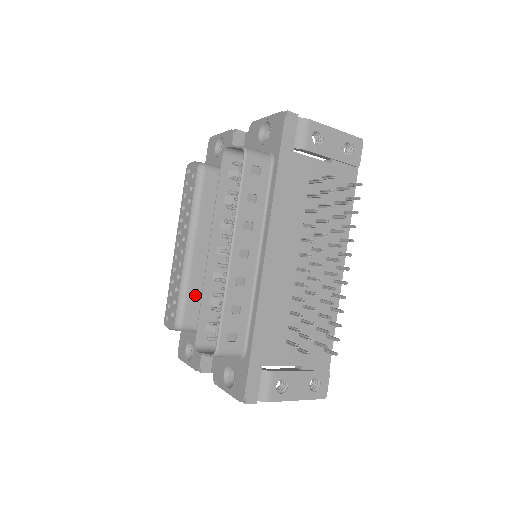
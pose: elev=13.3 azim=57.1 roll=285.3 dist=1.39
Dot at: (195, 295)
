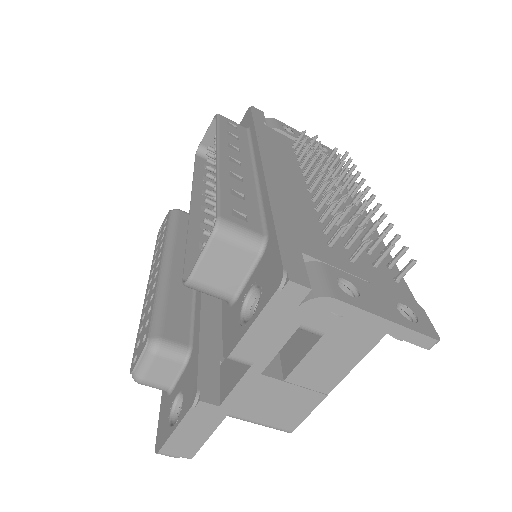
Dot at: (178, 309)
